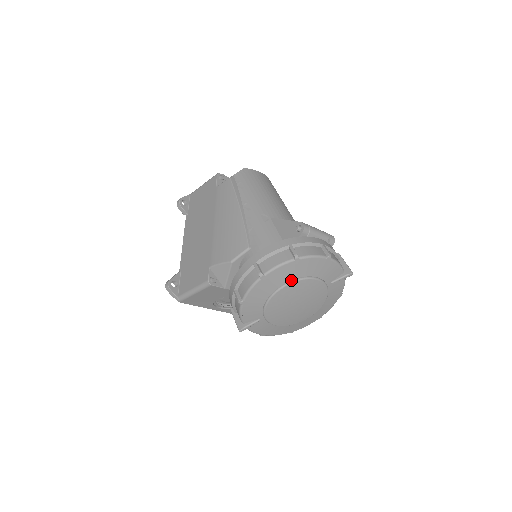
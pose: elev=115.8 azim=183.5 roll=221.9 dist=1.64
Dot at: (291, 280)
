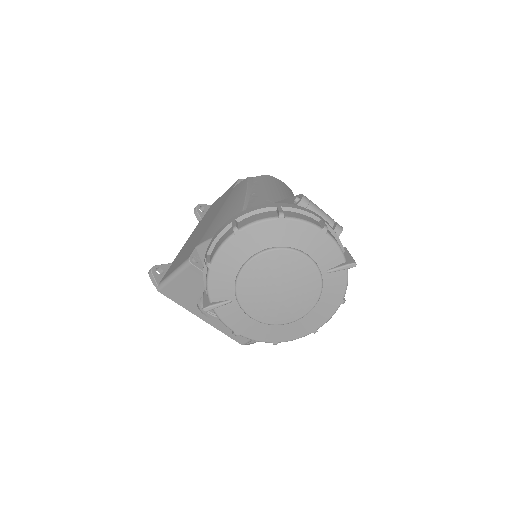
Dot at: (272, 247)
